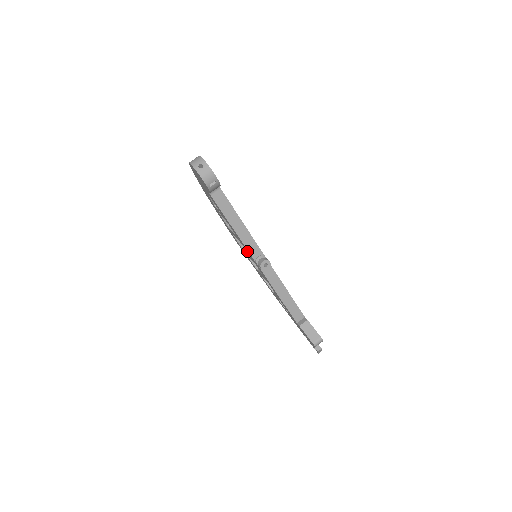
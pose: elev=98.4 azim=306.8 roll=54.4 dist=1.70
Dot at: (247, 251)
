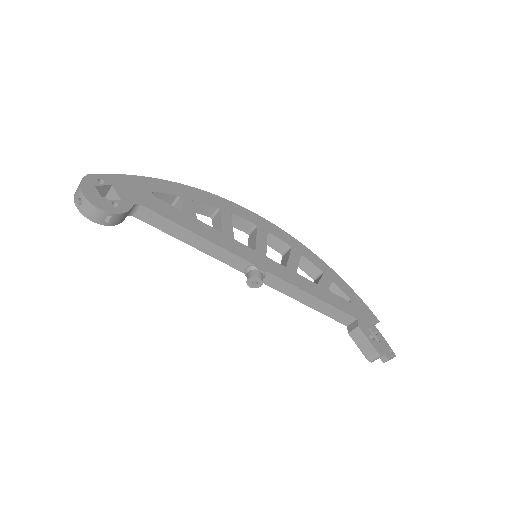
Dot at: occluded
